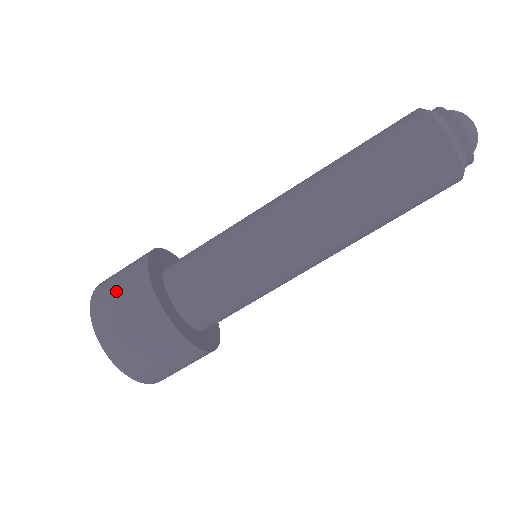
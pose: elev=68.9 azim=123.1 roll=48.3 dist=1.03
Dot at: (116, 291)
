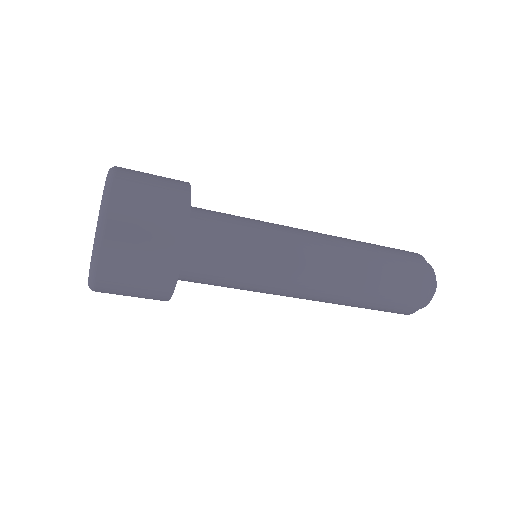
Dot at: (138, 255)
